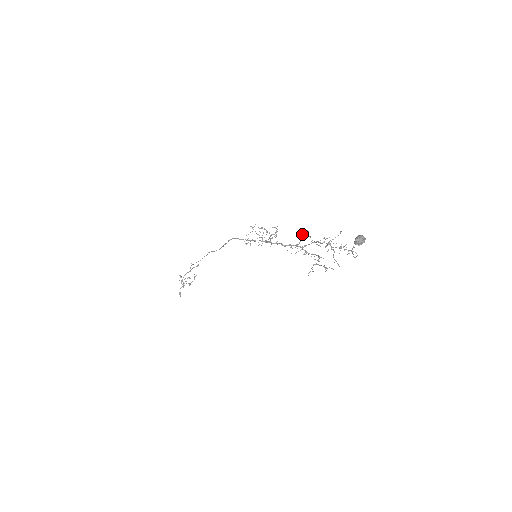
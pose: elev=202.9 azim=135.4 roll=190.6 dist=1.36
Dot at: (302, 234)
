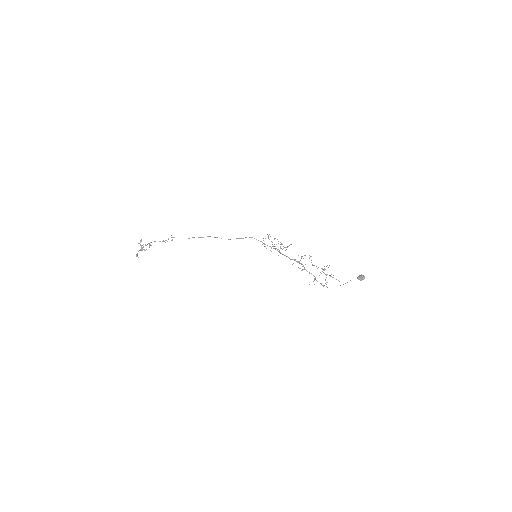
Dot at: (309, 257)
